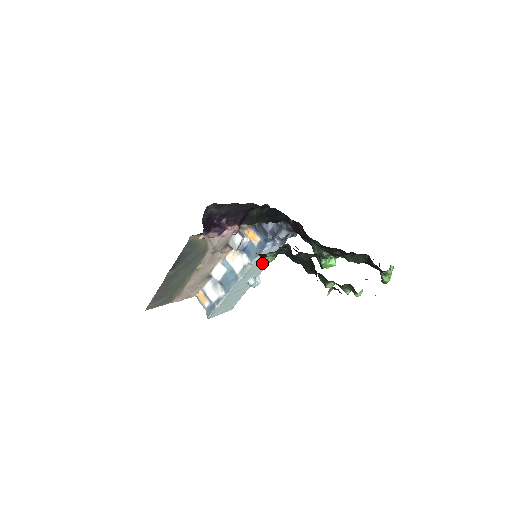
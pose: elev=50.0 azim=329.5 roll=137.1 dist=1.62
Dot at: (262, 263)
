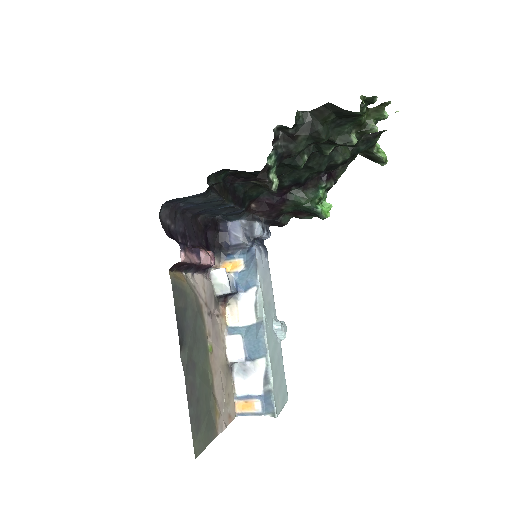
Dot at: (267, 291)
